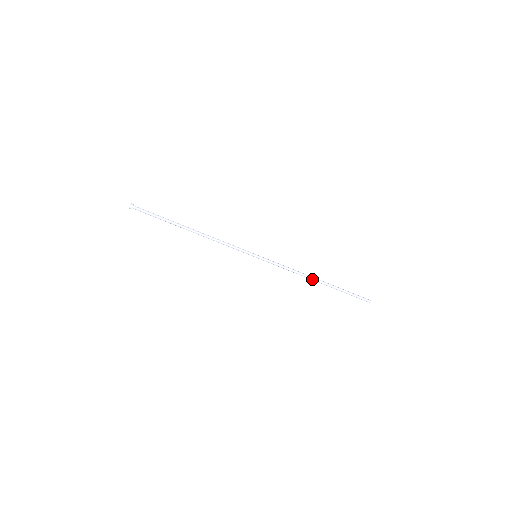
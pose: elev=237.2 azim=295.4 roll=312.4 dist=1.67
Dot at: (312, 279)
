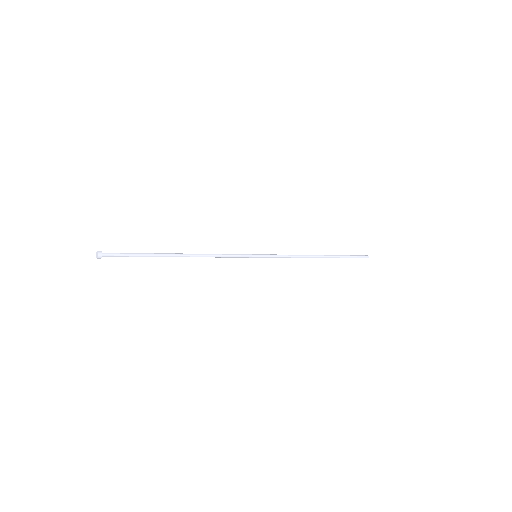
Dot at: occluded
